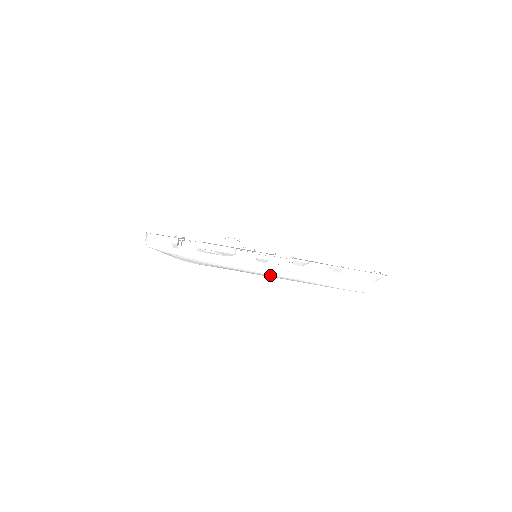
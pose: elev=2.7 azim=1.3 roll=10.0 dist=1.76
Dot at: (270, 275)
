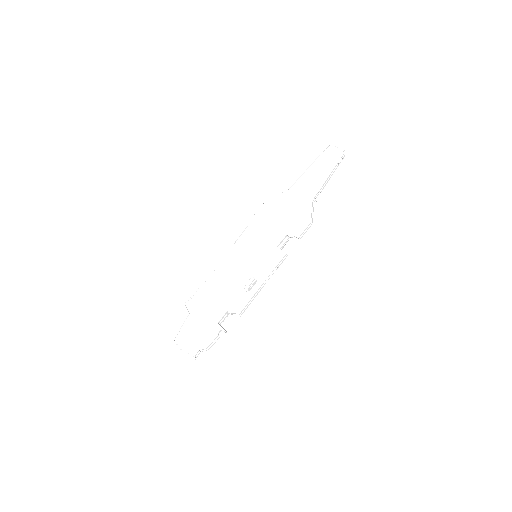
Dot at: occluded
